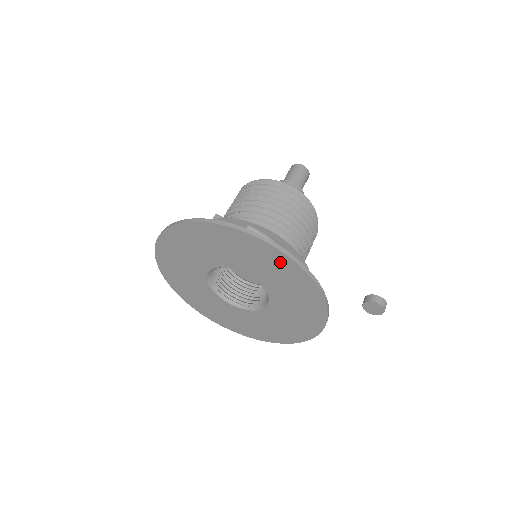
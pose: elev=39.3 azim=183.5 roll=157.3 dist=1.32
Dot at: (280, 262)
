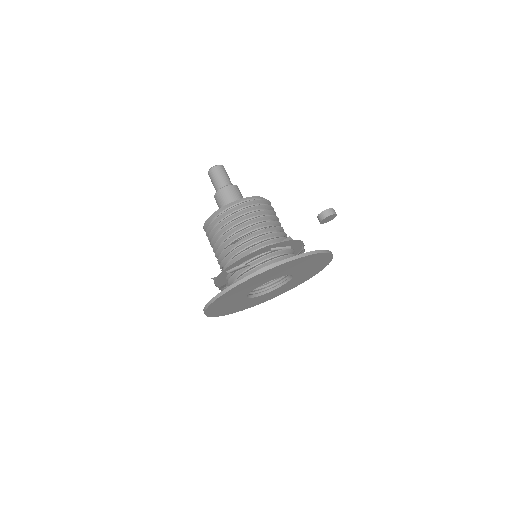
Dot at: (256, 279)
